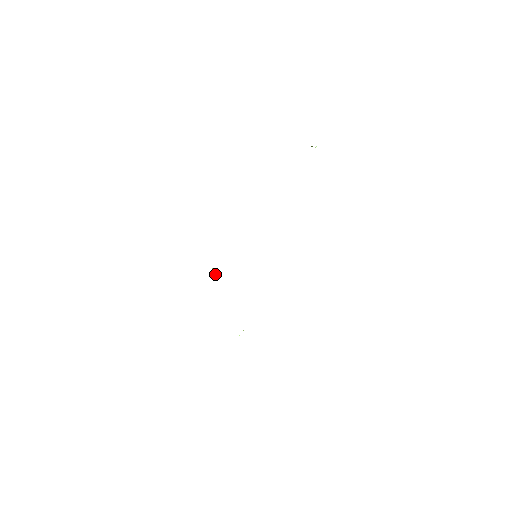
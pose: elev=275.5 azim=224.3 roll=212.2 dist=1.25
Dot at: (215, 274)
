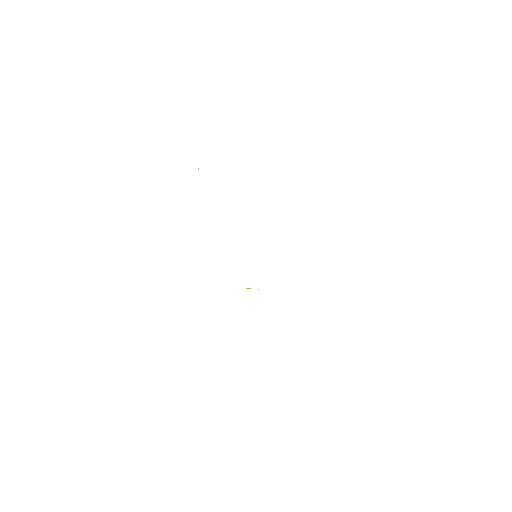
Dot at: occluded
